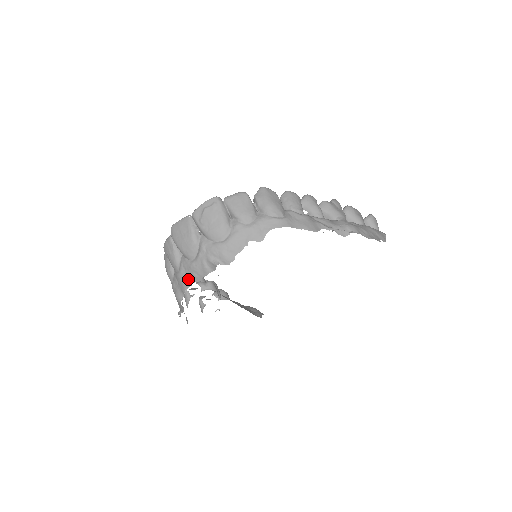
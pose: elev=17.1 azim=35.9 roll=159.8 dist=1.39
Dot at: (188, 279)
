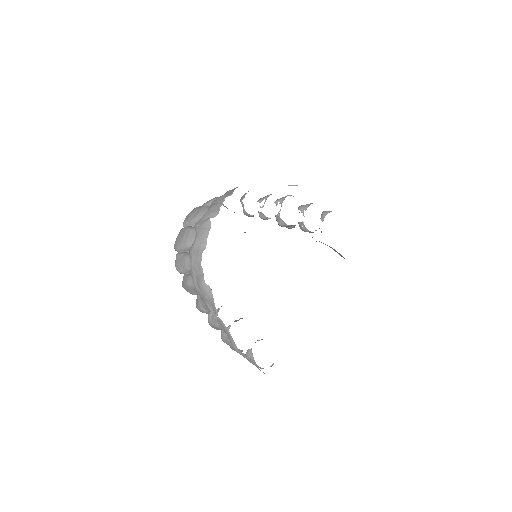
Dot at: (198, 253)
